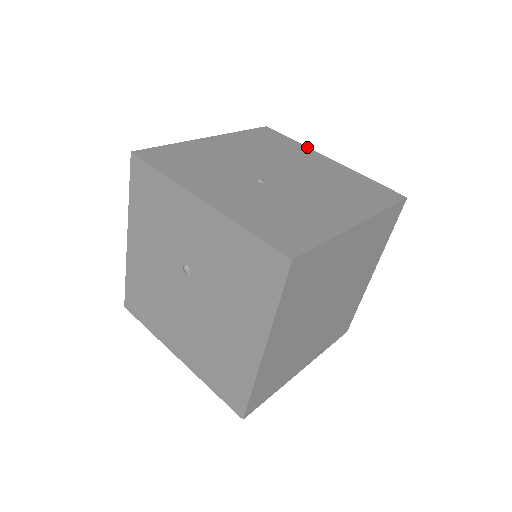
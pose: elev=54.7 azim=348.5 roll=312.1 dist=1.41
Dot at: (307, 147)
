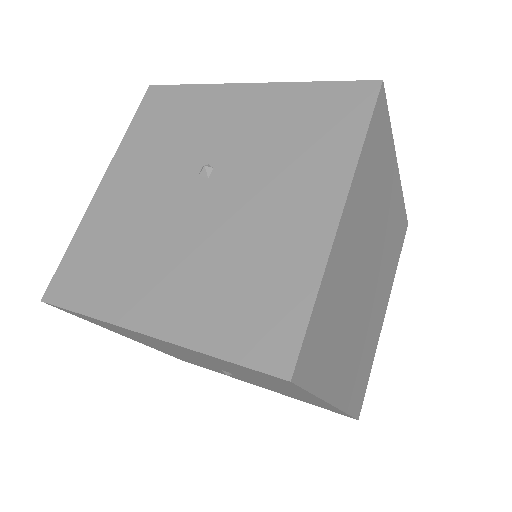
Dot at: occluded
